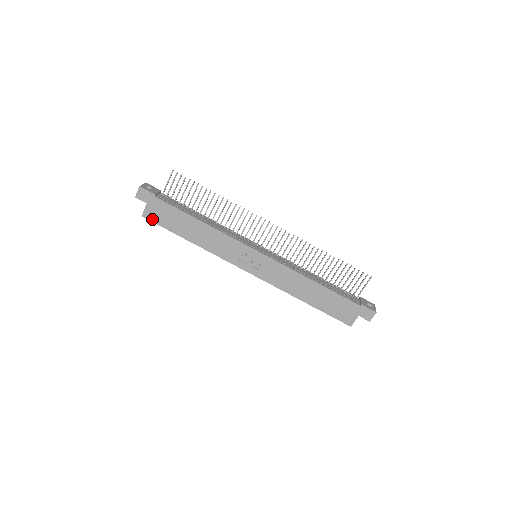
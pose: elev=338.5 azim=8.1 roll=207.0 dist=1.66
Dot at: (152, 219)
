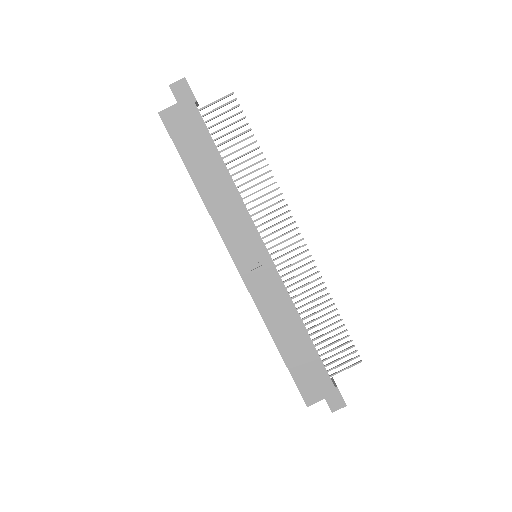
Dot at: (169, 126)
